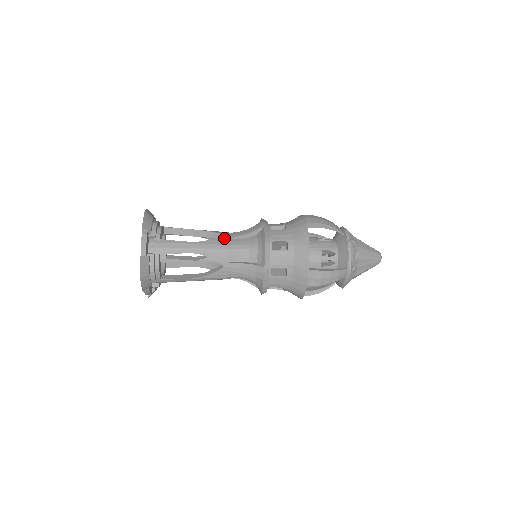
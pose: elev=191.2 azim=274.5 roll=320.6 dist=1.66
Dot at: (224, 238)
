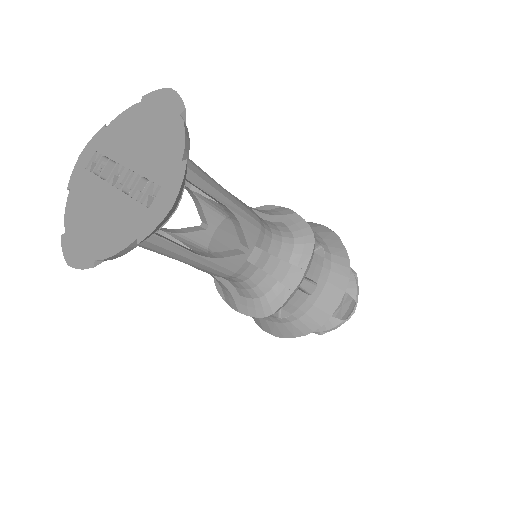
Dot at: (249, 207)
